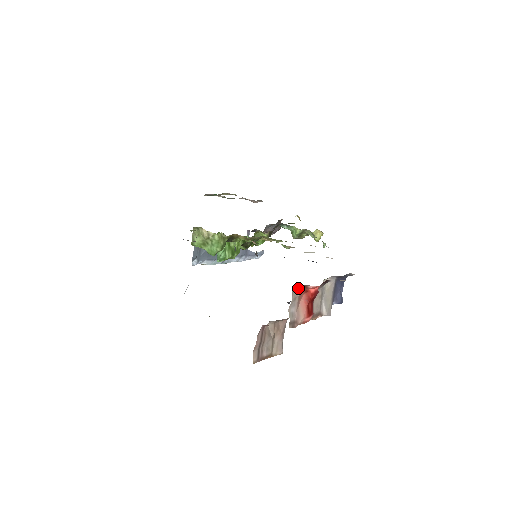
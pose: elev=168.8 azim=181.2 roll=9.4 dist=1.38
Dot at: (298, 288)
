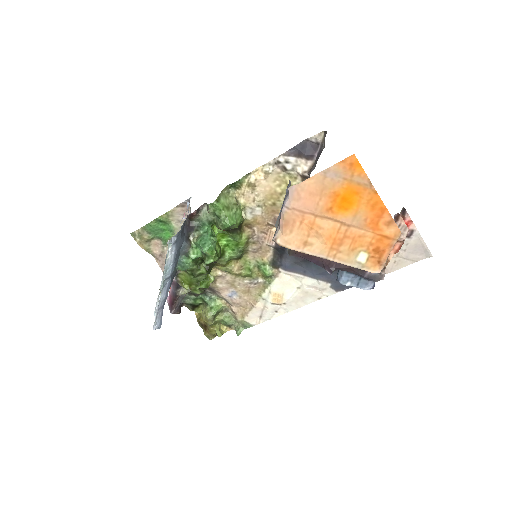
Dot at: occluded
